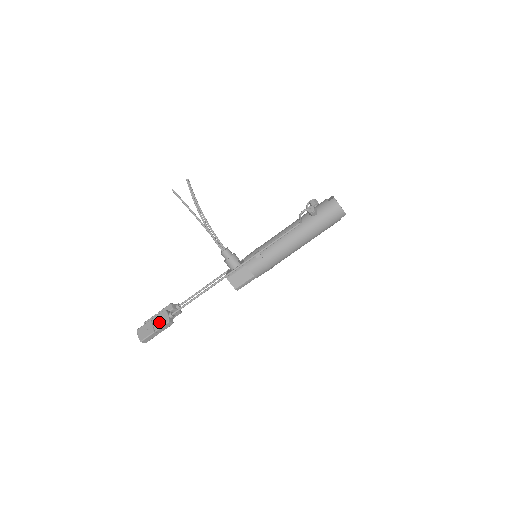
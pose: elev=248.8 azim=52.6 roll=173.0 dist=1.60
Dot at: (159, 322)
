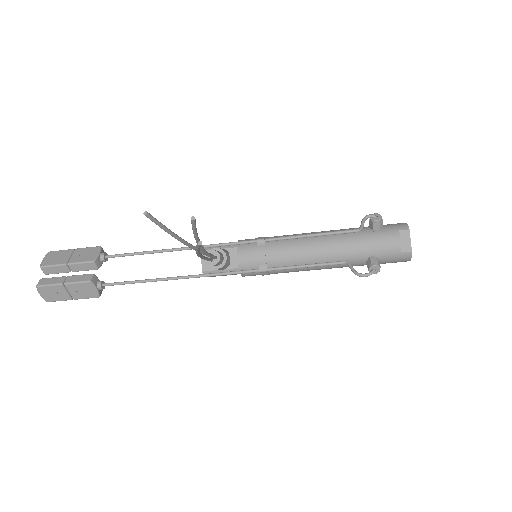
Dot at: (81, 293)
